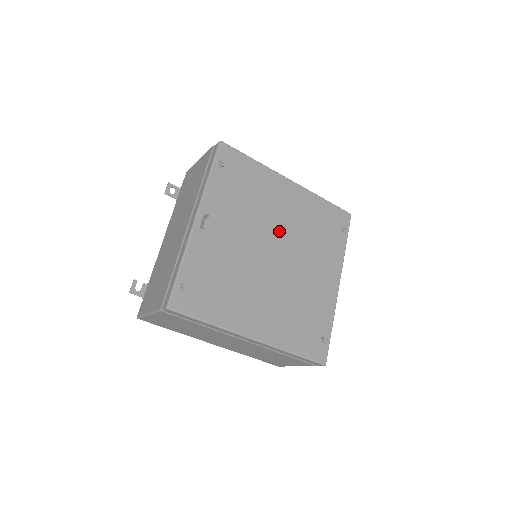
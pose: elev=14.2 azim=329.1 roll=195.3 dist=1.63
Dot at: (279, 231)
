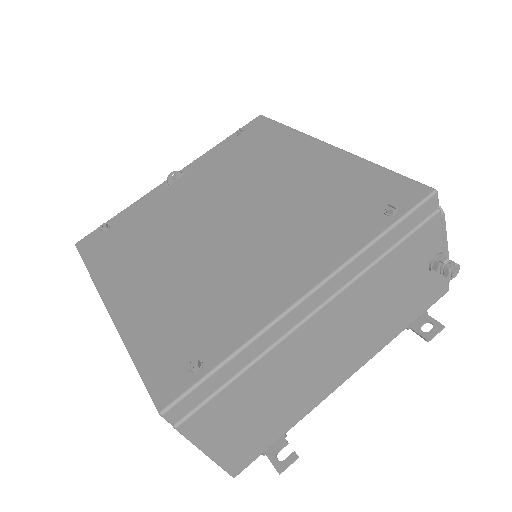
Dot at: (257, 198)
